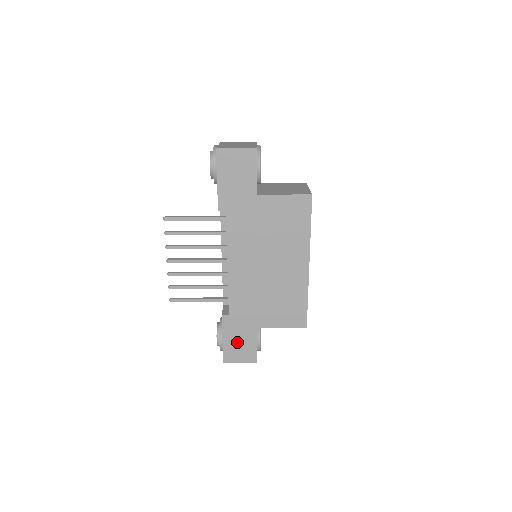
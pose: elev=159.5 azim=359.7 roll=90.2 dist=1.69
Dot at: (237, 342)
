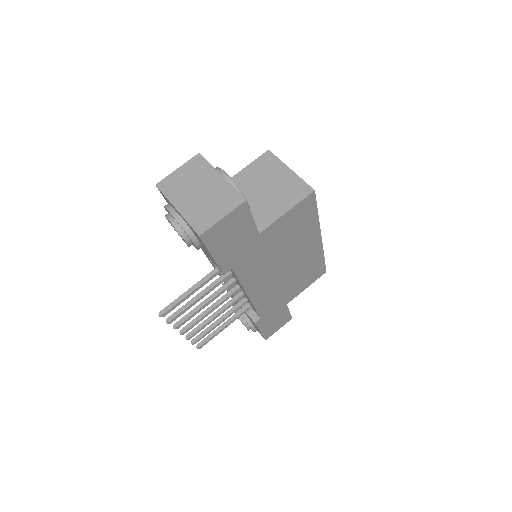
Dot at: (273, 324)
